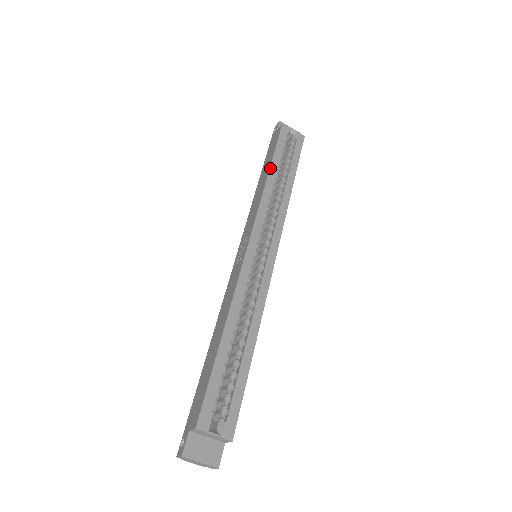
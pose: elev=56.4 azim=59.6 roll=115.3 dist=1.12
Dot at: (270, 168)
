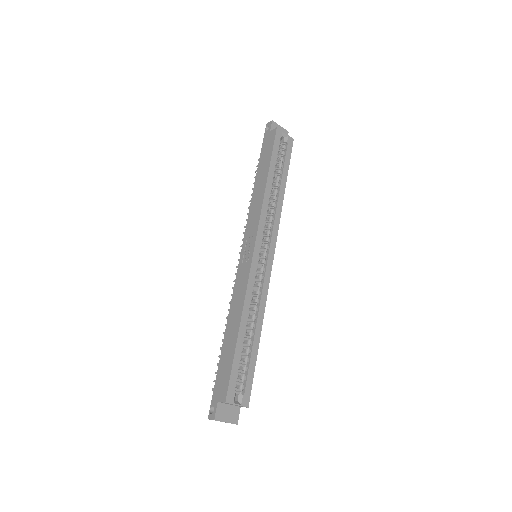
Dot at: (268, 176)
